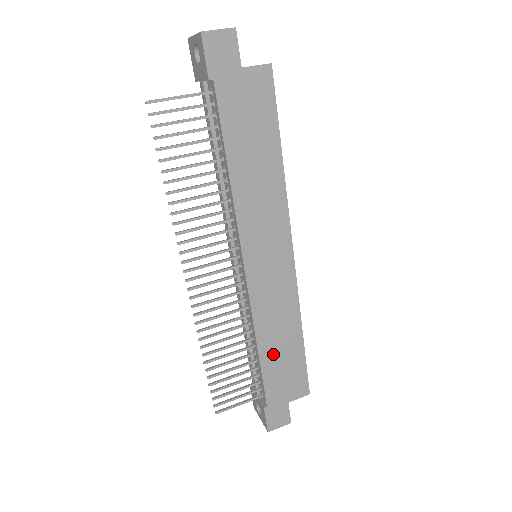
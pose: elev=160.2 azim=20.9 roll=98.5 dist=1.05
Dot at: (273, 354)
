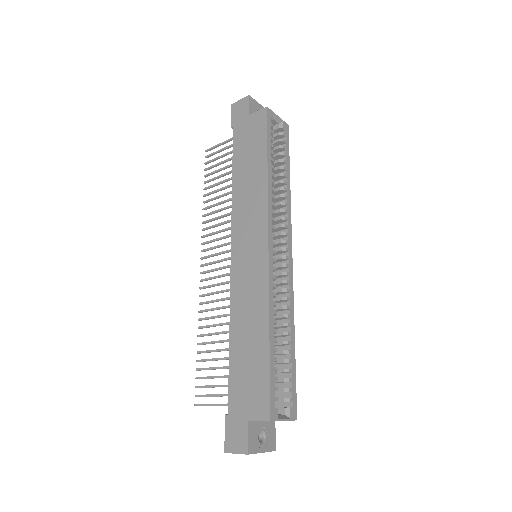
Dot at: (241, 349)
